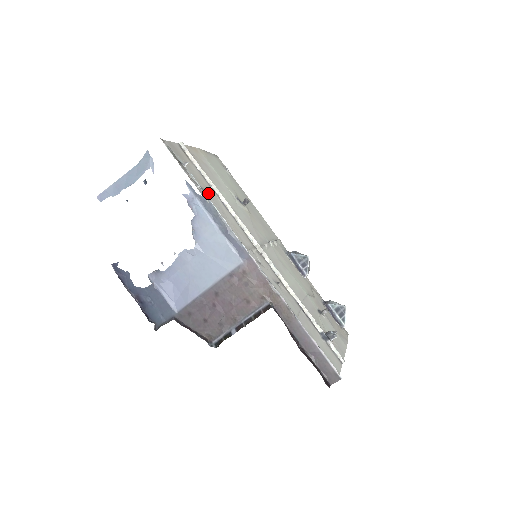
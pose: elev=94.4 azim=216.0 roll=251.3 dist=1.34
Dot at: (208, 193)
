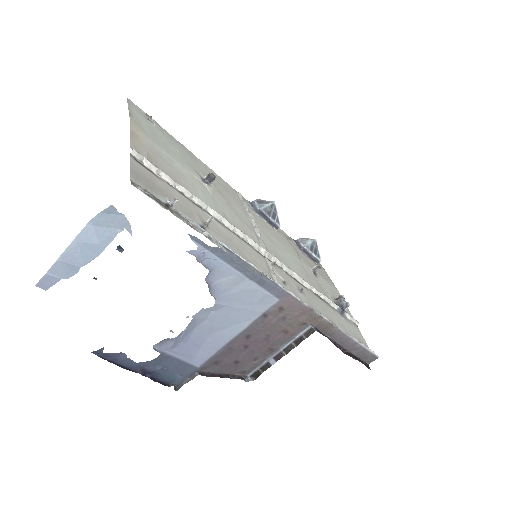
Dot at: (207, 225)
